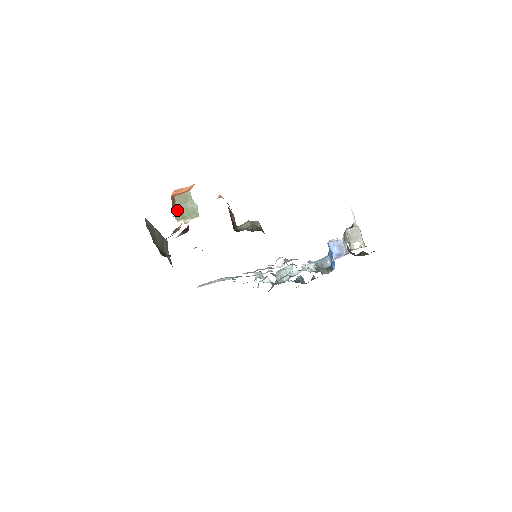
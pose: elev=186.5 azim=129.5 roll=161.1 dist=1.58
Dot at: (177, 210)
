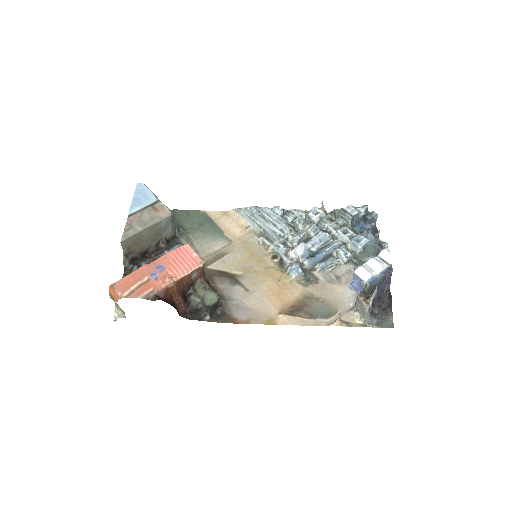
Dot at: occluded
